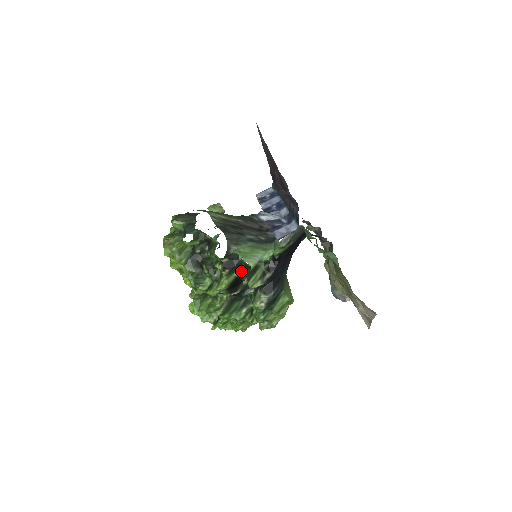
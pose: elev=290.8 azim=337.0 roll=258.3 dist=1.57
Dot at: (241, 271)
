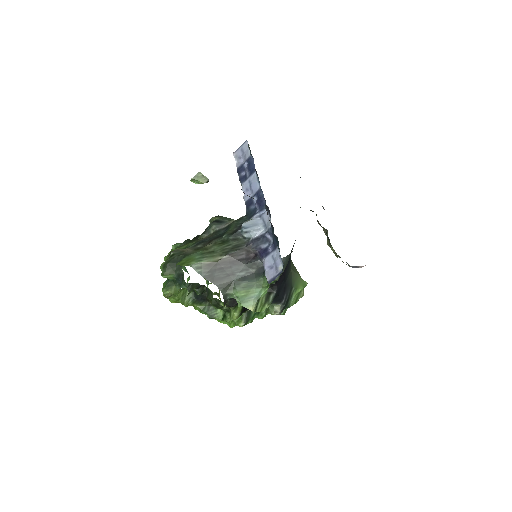
Dot at: occluded
